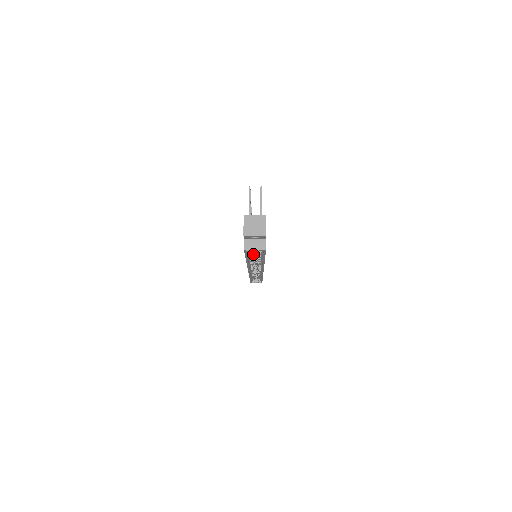
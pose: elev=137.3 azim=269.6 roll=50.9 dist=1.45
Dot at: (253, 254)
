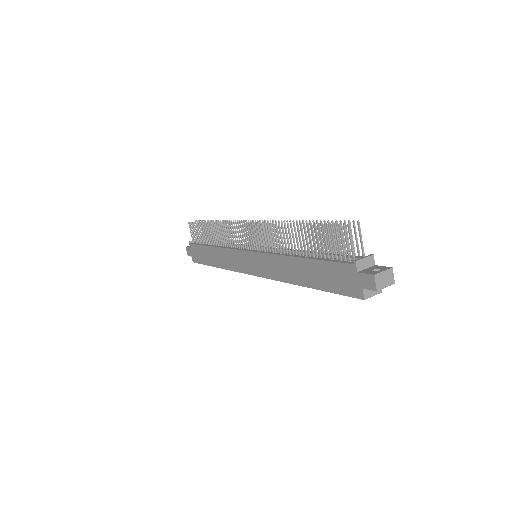
Dot at: occluded
